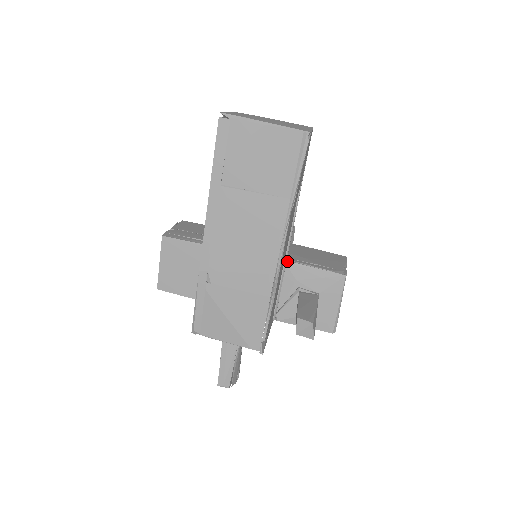
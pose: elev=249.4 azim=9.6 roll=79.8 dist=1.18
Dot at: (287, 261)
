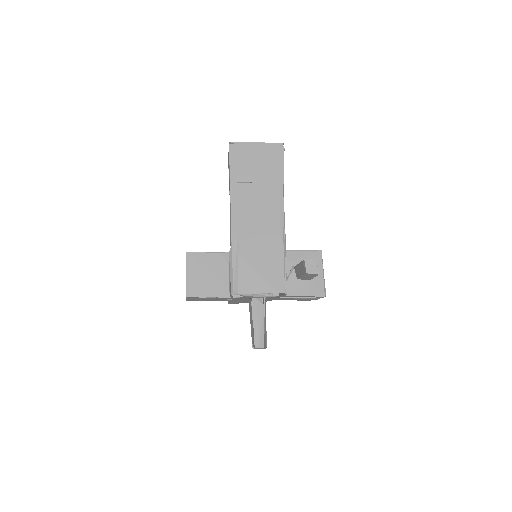
Dot at: occluded
